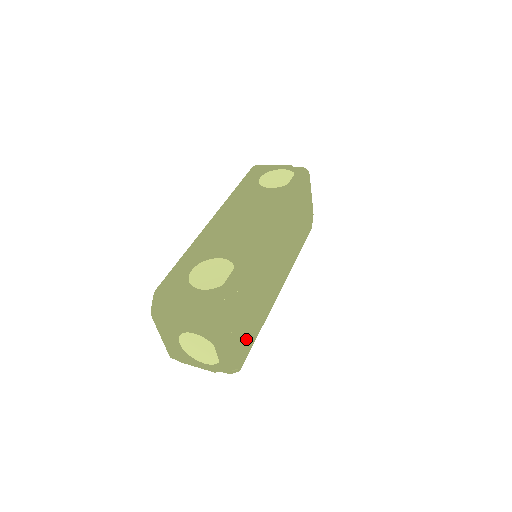
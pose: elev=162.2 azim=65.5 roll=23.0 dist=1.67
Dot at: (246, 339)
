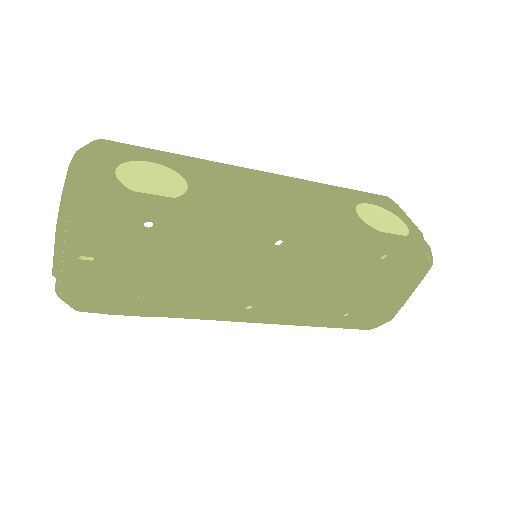
Dot at: (124, 296)
